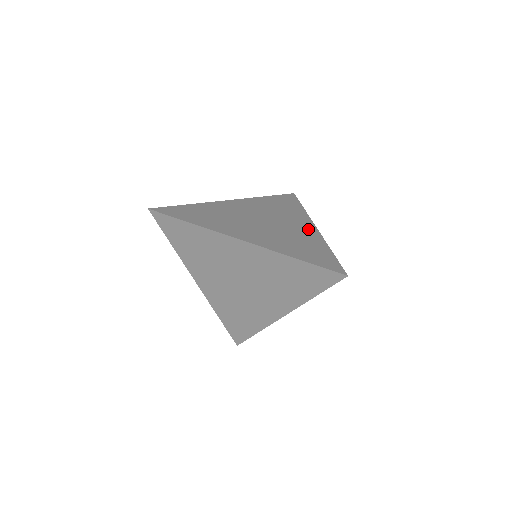
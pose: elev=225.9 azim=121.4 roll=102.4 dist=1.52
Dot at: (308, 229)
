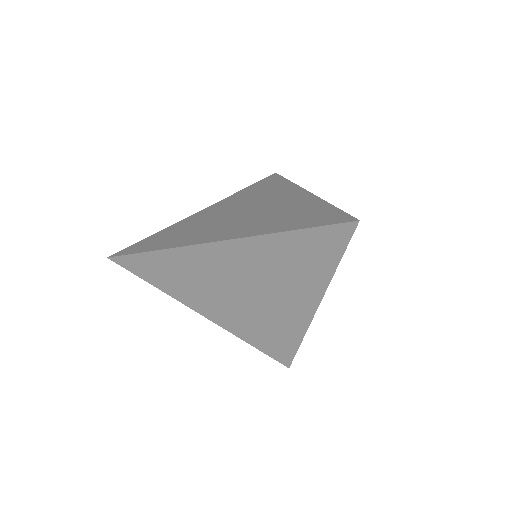
Dot at: (298, 197)
